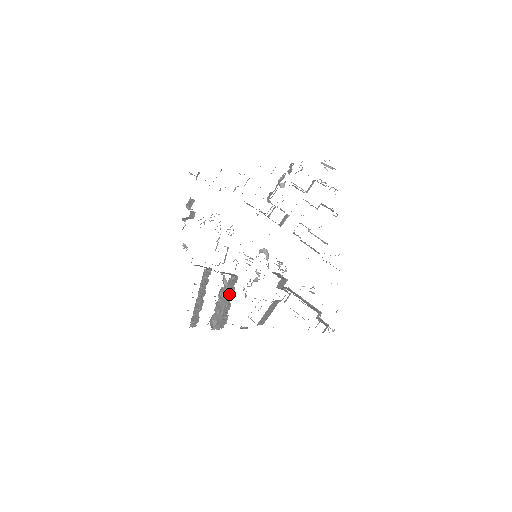
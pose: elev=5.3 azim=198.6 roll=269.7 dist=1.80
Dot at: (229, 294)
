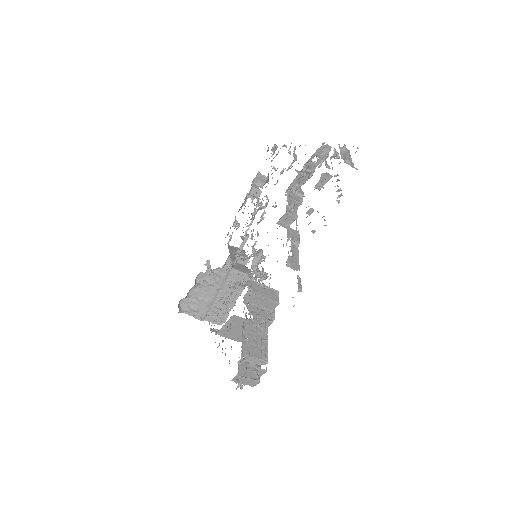
Dot at: occluded
